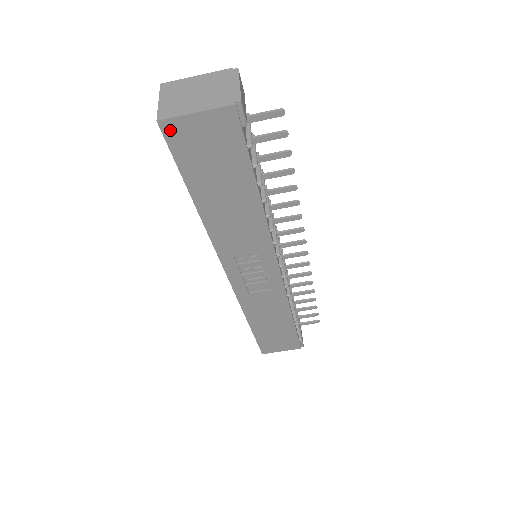
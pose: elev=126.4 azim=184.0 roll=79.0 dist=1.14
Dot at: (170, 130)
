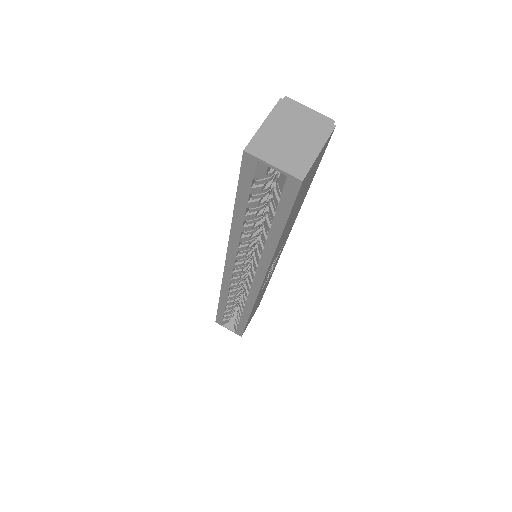
Dot at: (303, 183)
